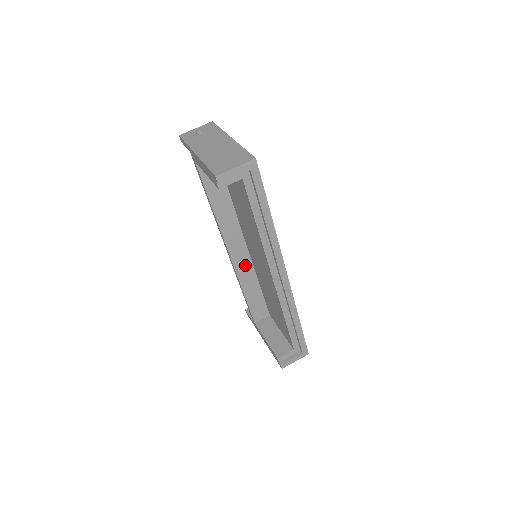
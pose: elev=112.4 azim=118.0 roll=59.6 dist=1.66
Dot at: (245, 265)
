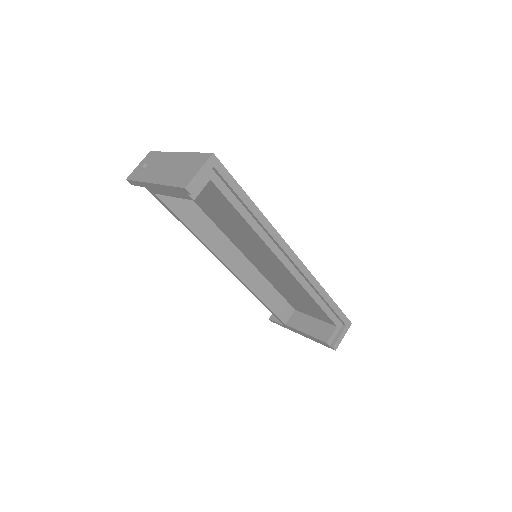
Dot at: (249, 272)
